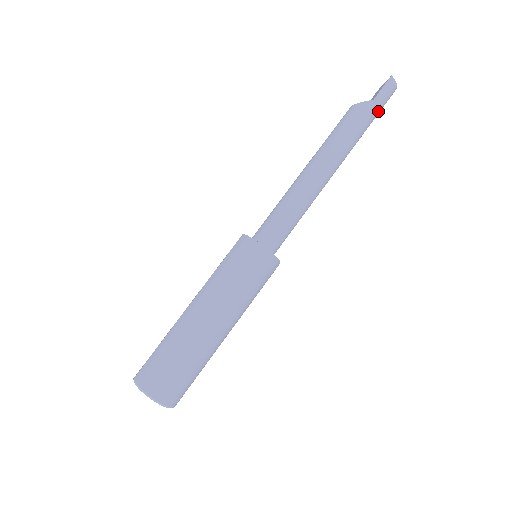
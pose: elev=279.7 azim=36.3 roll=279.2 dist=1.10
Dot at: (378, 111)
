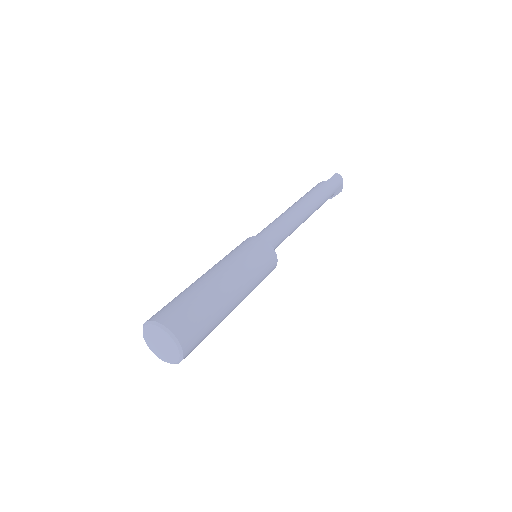
Dot at: (333, 187)
